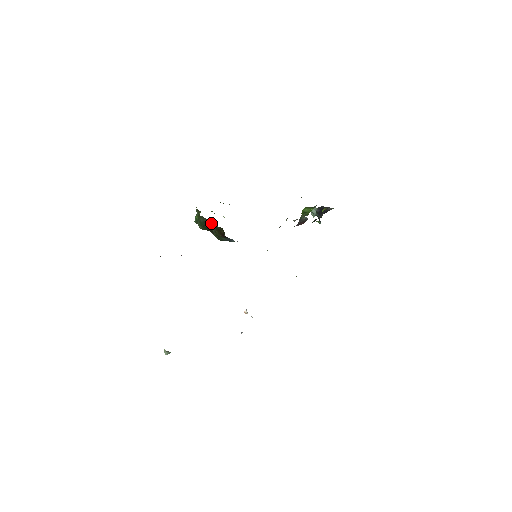
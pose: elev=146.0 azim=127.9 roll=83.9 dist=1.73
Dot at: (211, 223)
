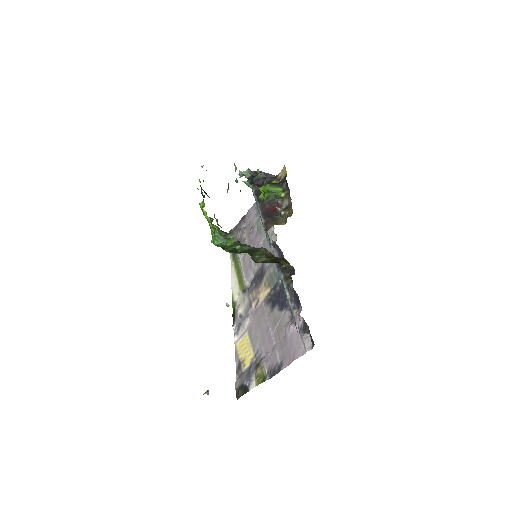
Dot at: (258, 250)
